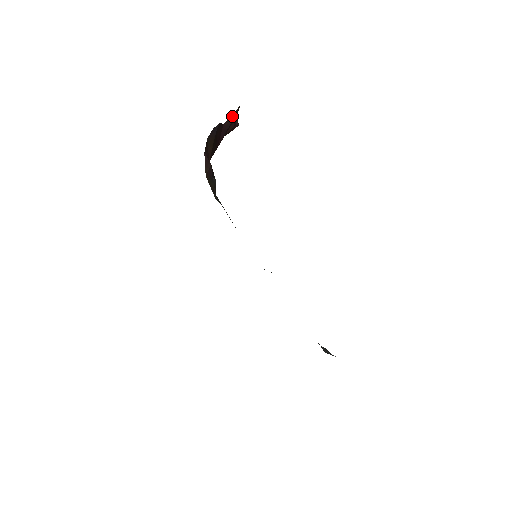
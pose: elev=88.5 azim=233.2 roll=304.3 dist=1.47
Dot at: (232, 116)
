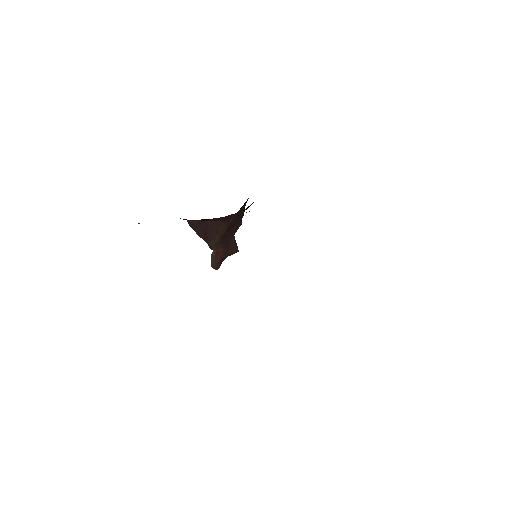
Dot at: (235, 245)
